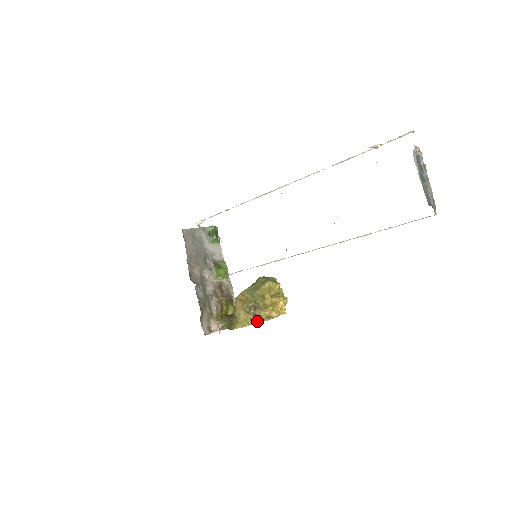
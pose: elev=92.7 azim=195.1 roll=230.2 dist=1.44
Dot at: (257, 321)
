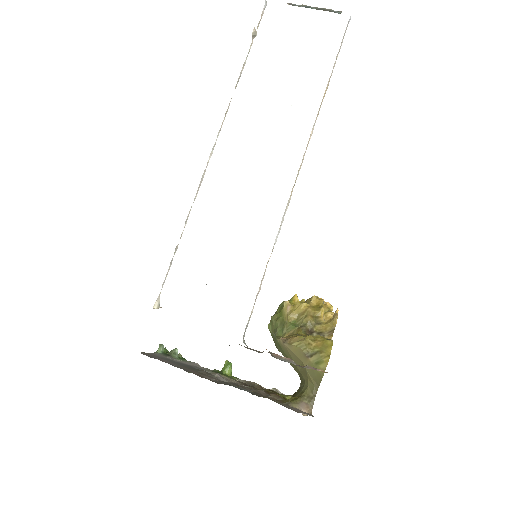
Dot at: (330, 335)
